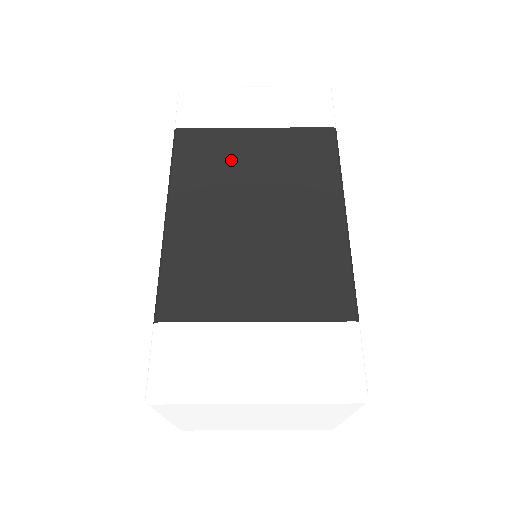
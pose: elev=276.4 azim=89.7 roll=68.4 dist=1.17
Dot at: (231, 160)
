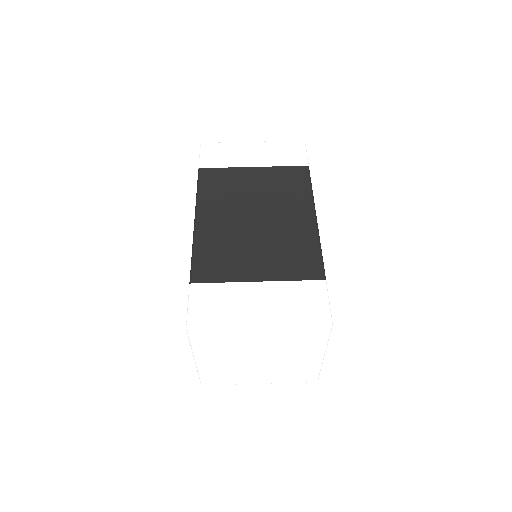
Dot at: (238, 187)
